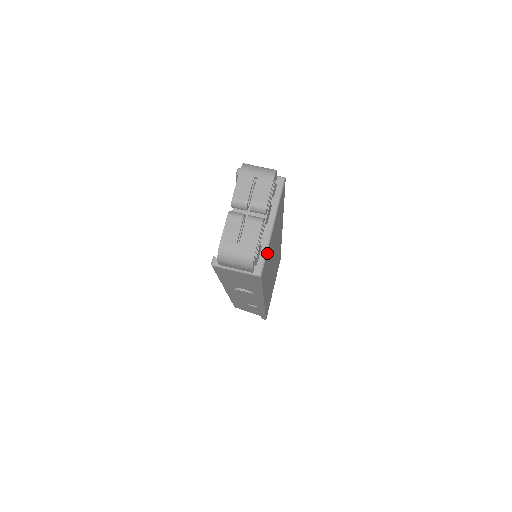
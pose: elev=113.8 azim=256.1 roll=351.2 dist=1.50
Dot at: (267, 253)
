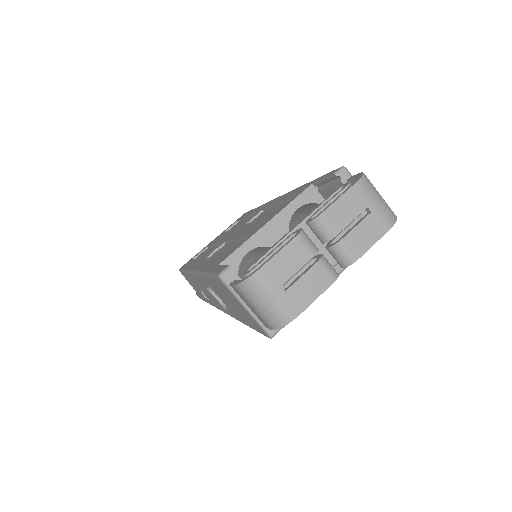
Dot at: occluded
